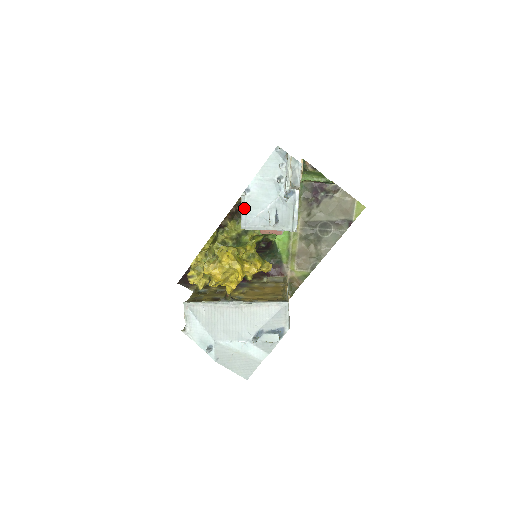
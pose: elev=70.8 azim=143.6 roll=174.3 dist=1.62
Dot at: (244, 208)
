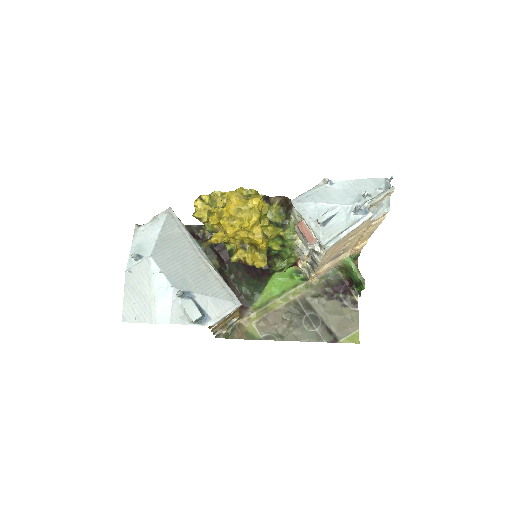
Dot at: (313, 191)
